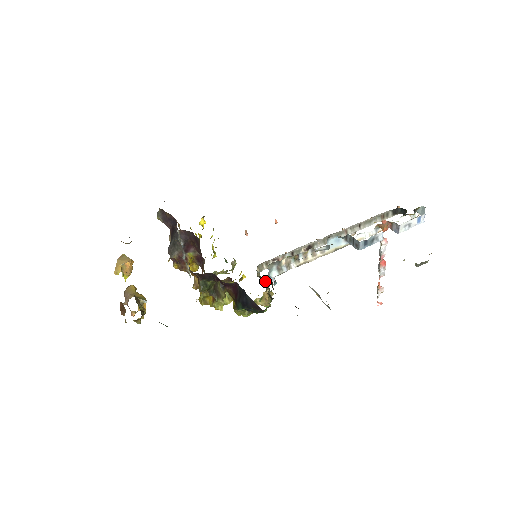
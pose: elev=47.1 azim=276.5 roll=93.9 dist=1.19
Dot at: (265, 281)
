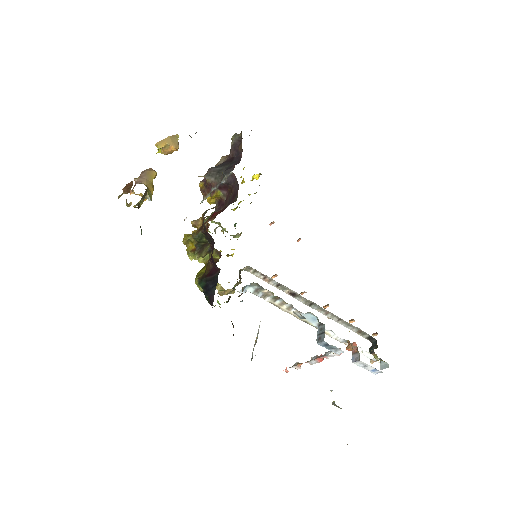
Dot at: occluded
